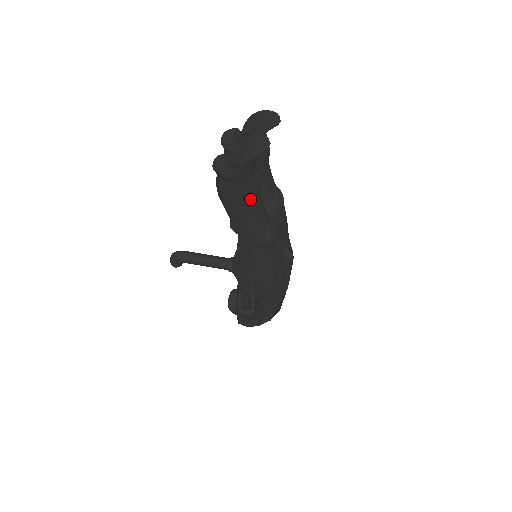
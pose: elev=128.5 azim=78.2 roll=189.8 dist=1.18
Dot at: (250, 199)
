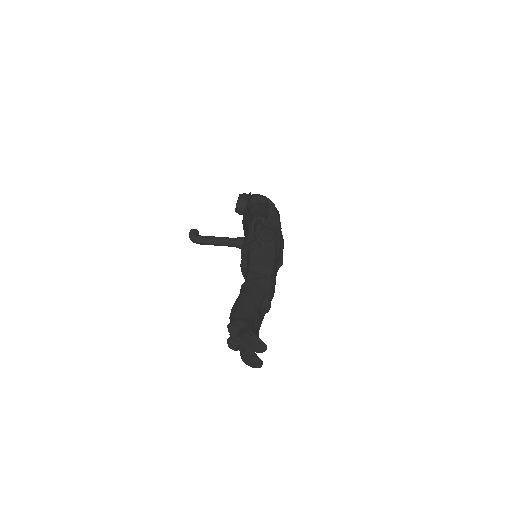
Dot at: occluded
